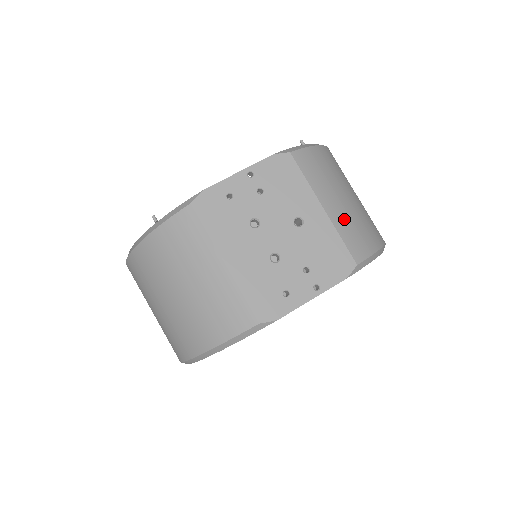
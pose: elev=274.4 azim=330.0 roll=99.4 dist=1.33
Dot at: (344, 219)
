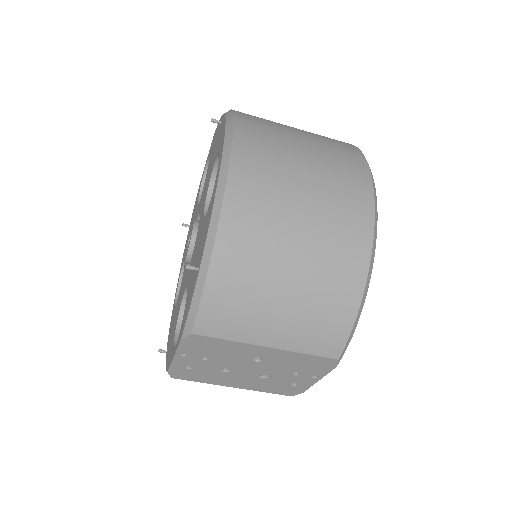
Dot at: (296, 334)
